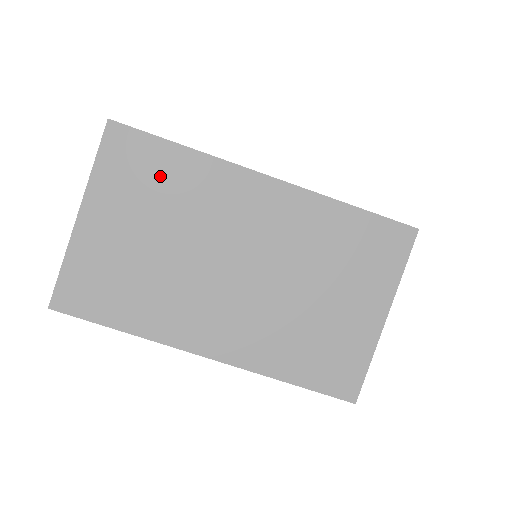
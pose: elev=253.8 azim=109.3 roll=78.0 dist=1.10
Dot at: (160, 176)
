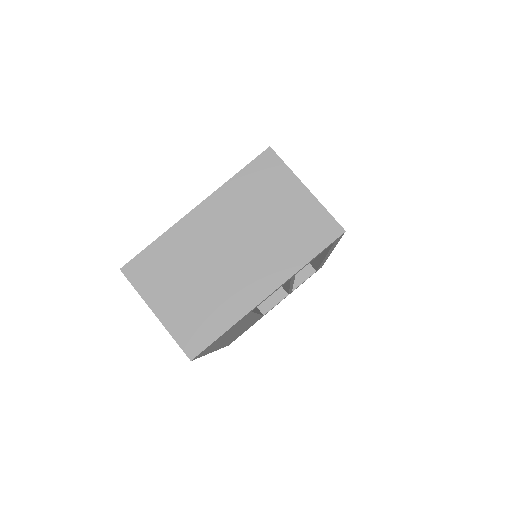
Dot at: (162, 261)
